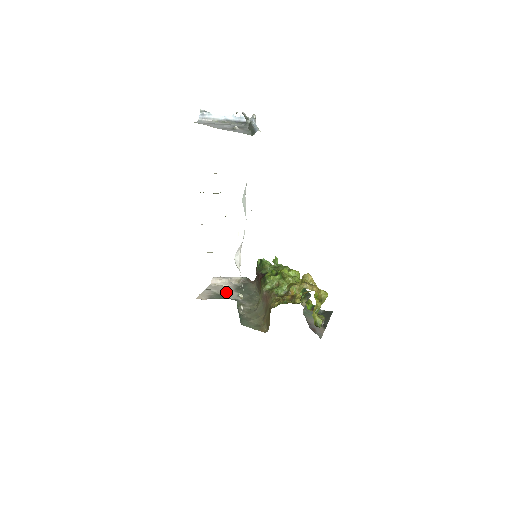
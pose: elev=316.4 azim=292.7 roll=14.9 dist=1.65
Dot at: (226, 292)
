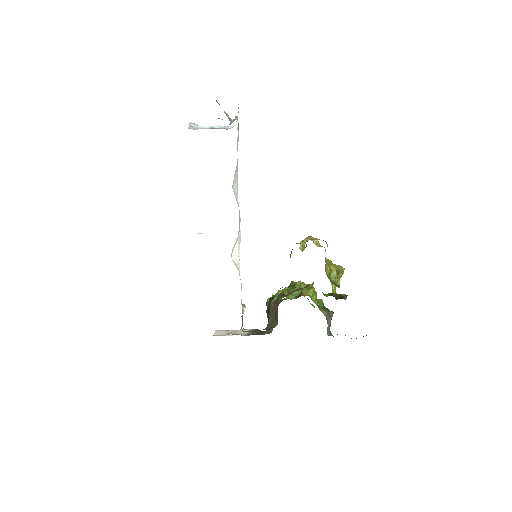
Dot at: occluded
